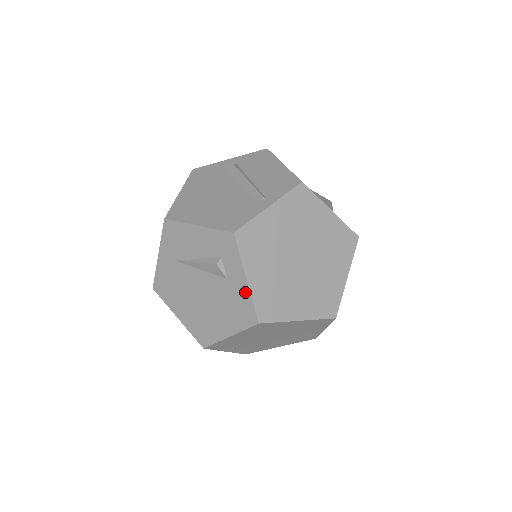
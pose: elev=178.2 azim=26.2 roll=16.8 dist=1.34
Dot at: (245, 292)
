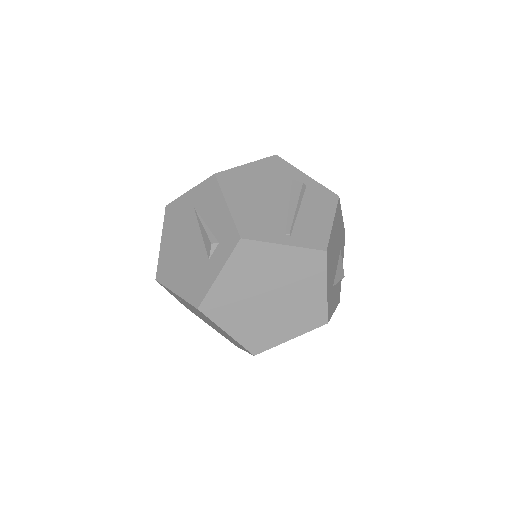
Dot at: (210, 281)
